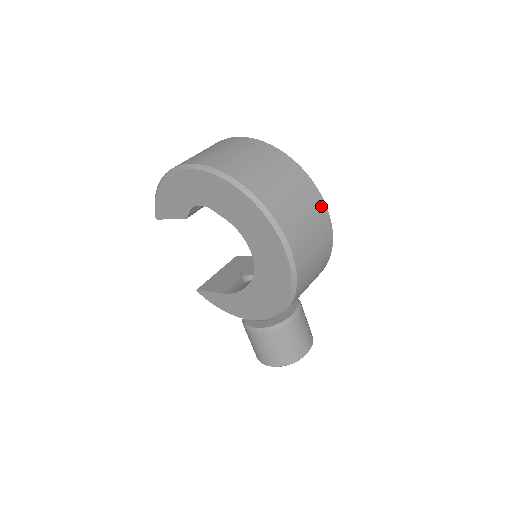
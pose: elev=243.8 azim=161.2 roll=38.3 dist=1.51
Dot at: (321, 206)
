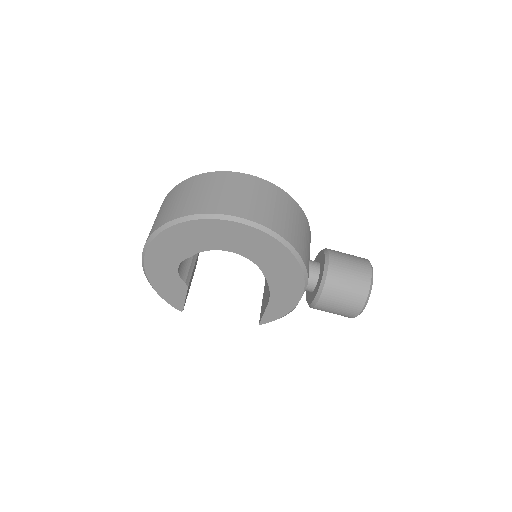
Dot at: (237, 177)
